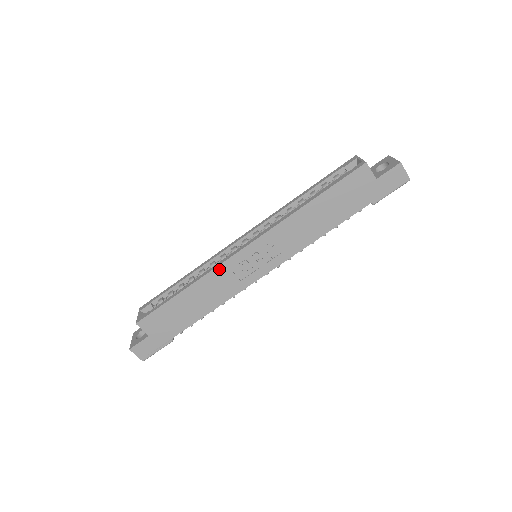
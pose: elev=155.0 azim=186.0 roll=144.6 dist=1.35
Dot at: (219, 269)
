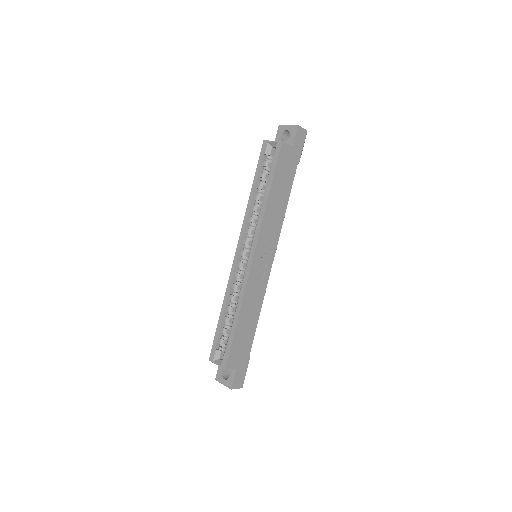
Dot at: (248, 285)
